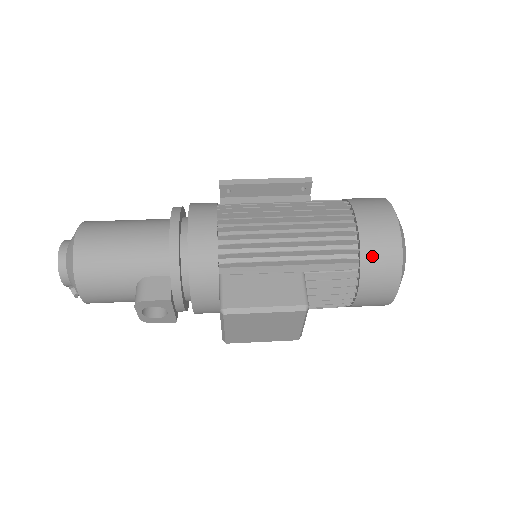
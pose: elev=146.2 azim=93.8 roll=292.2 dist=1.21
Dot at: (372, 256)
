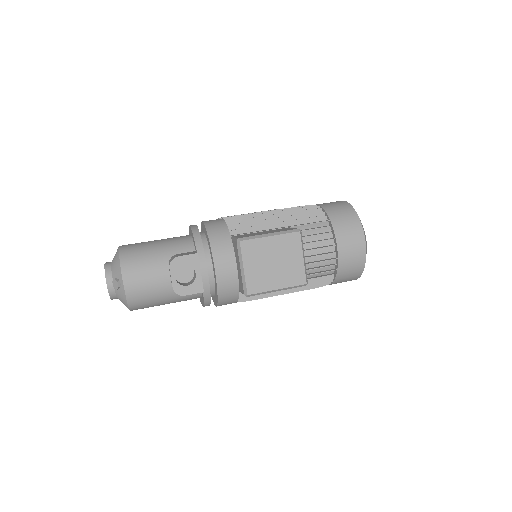
Dot at: (334, 212)
